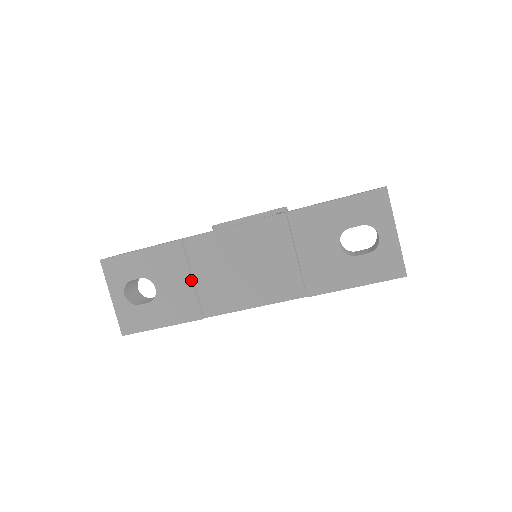
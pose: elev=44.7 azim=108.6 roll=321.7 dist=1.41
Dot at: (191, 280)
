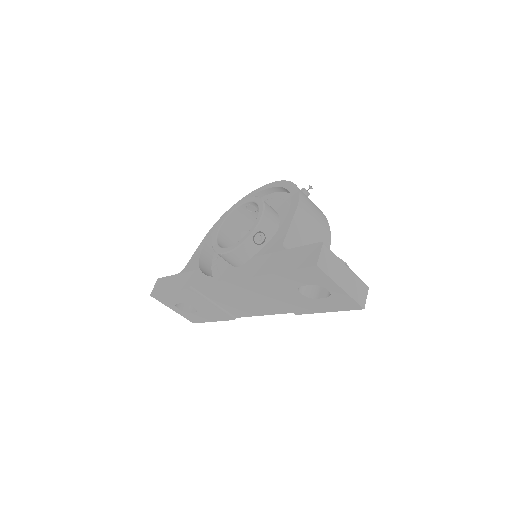
Dot at: (212, 305)
